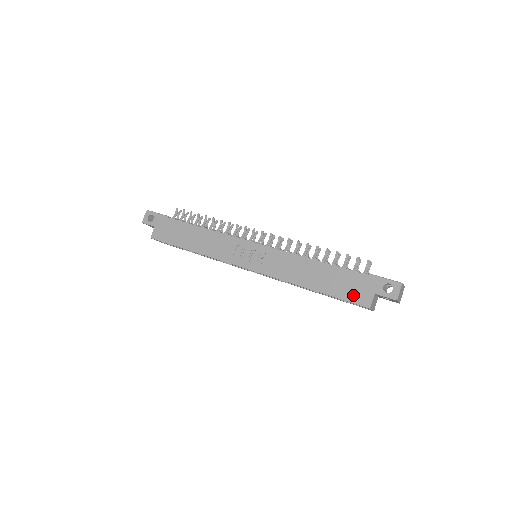
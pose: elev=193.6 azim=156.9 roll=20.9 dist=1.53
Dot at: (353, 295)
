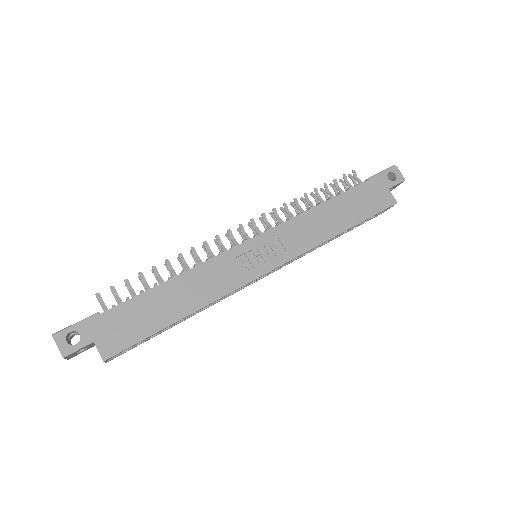
Dot at: (378, 204)
